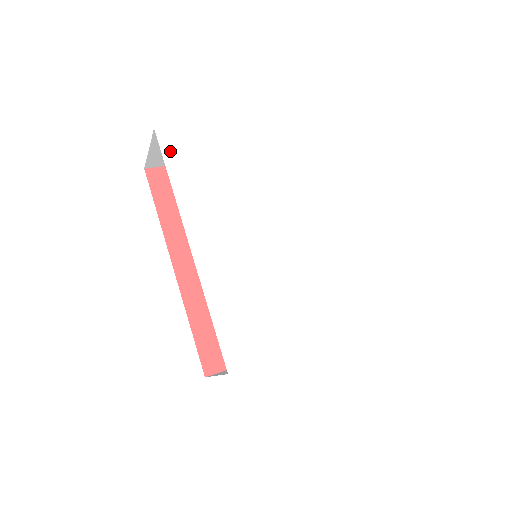
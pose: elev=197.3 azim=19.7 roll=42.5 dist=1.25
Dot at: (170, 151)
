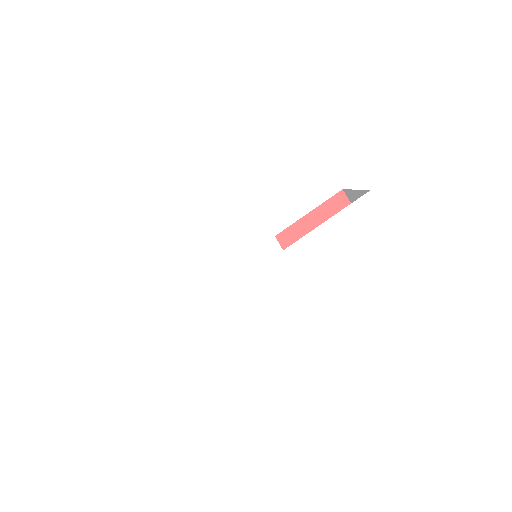
Dot at: (107, 195)
